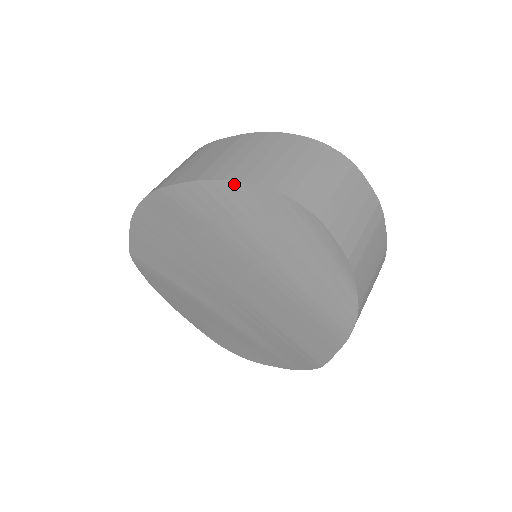
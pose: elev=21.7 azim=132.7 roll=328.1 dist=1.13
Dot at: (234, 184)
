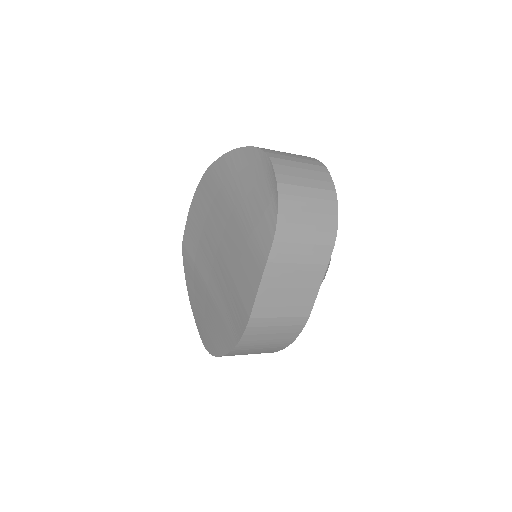
Dot at: (238, 150)
